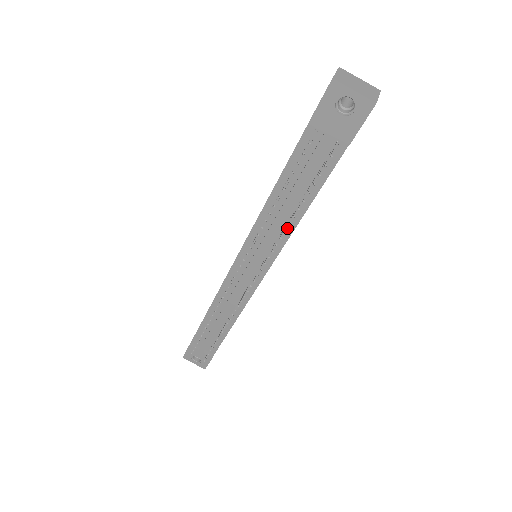
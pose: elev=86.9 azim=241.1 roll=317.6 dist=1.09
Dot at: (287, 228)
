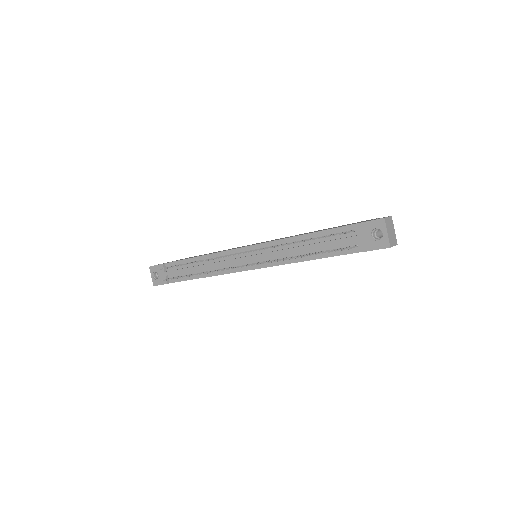
Dot at: (292, 258)
